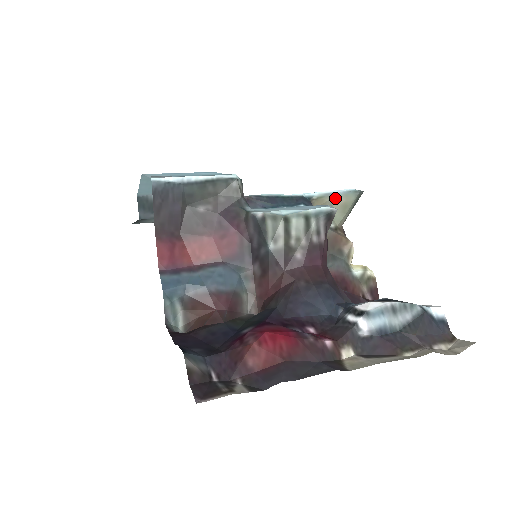
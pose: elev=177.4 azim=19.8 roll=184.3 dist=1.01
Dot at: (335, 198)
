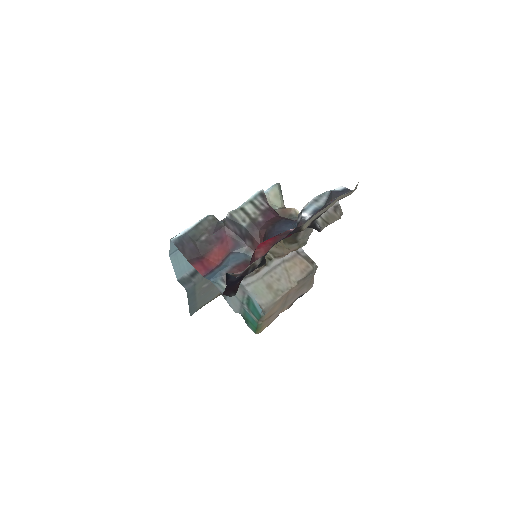
Dot at: (267, 195)
